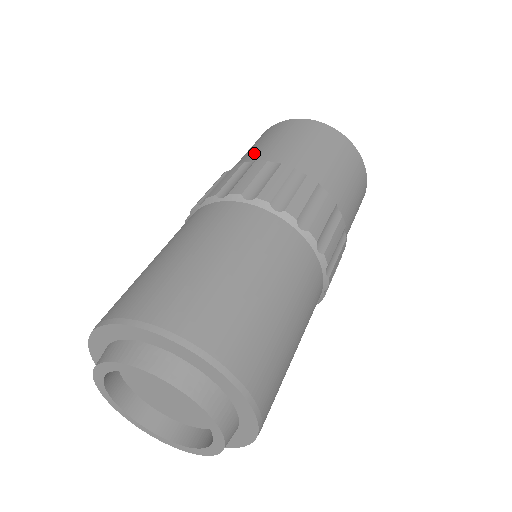
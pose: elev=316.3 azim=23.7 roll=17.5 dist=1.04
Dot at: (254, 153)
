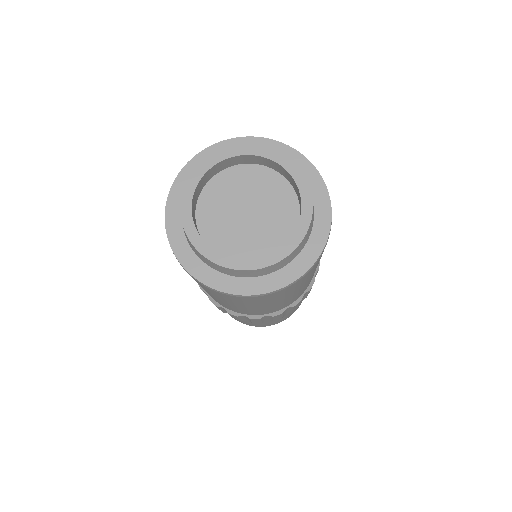
Dot at: occluded
